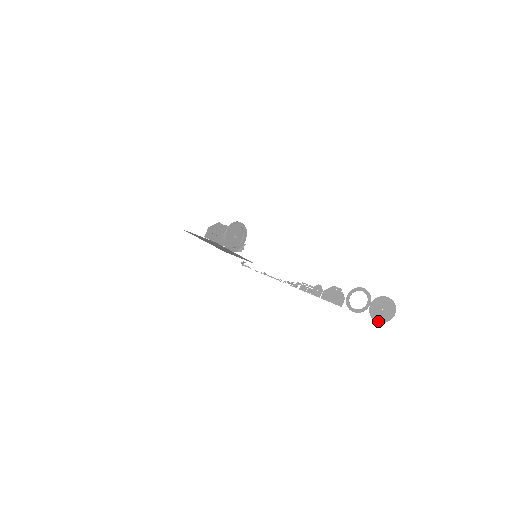
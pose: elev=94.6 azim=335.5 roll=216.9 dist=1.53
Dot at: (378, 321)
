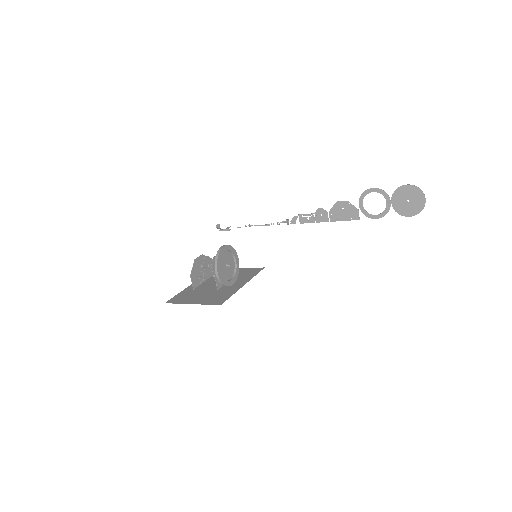
Dot at: (410, 215)
